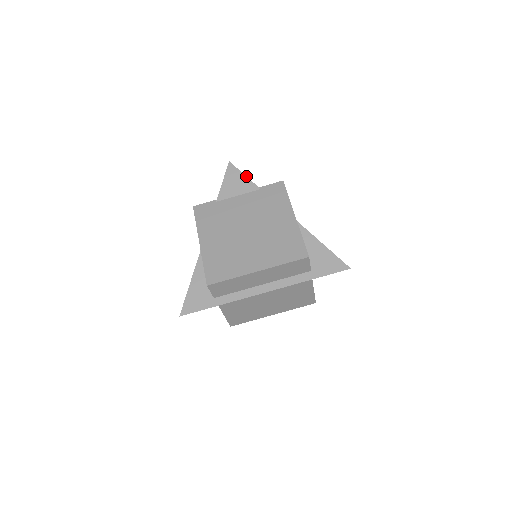
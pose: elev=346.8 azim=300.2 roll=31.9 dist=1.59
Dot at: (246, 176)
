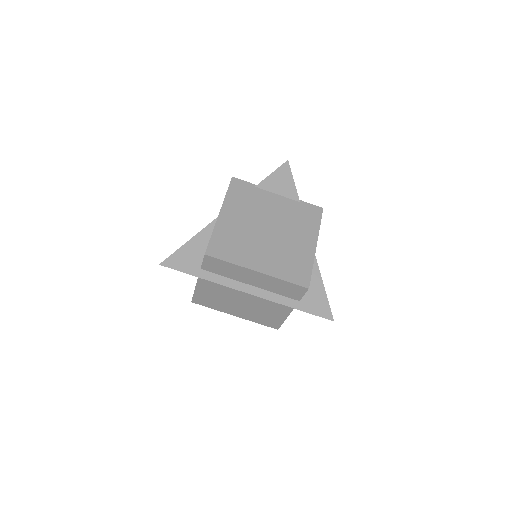
Dot at: occluded
